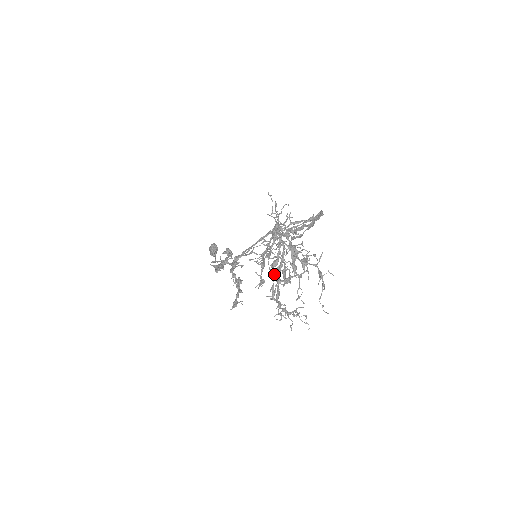
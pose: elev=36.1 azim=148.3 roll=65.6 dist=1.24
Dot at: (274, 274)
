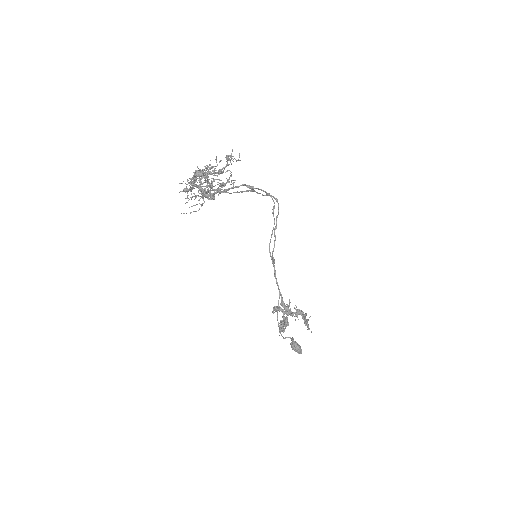
Dot at: (212, 198)
